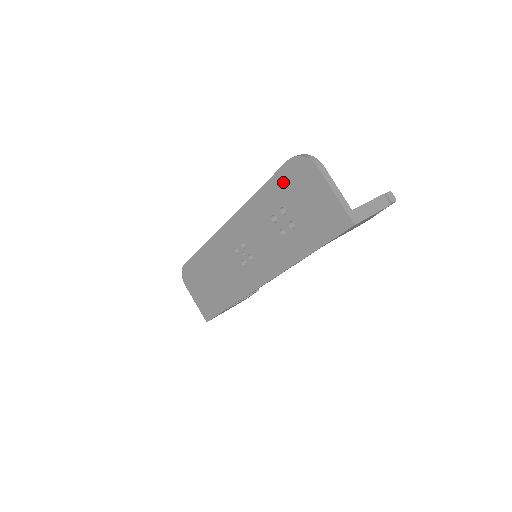
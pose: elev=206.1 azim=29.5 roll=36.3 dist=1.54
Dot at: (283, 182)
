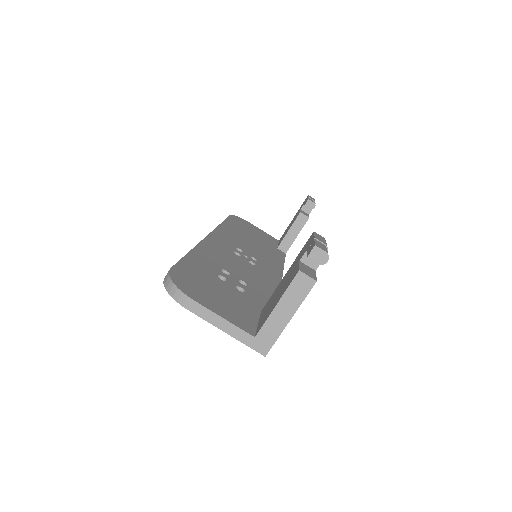
Dot at: occluded
